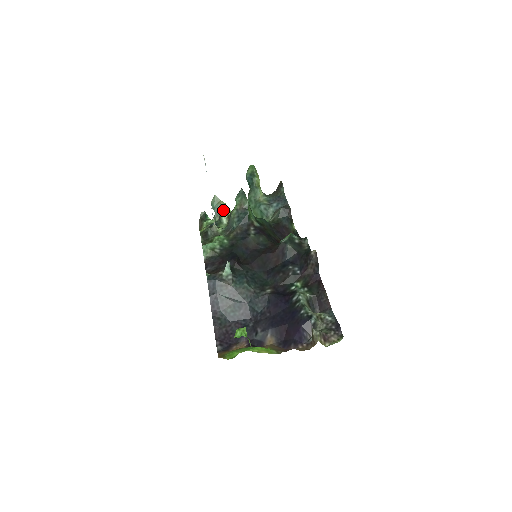
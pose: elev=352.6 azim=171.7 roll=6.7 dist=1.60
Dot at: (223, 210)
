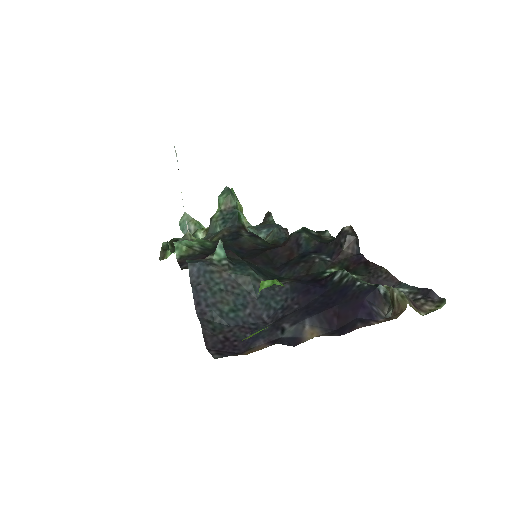
Dot at: (197, 228)
